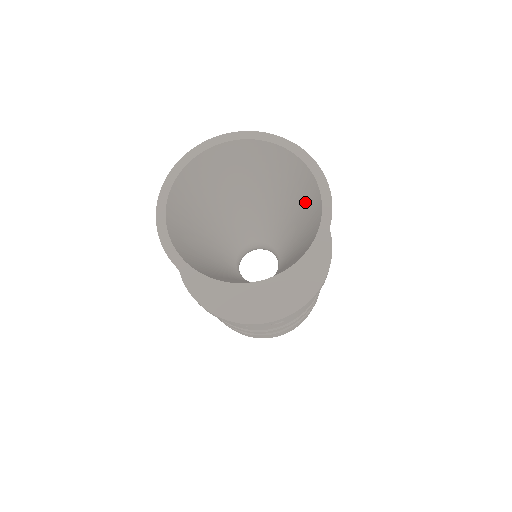
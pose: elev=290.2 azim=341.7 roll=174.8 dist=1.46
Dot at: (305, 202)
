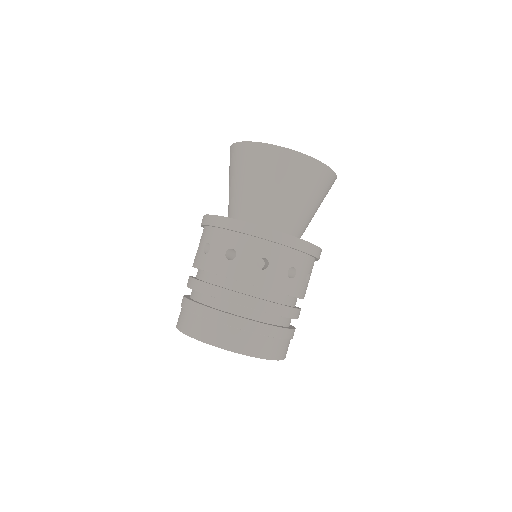
Dot at: occluded
